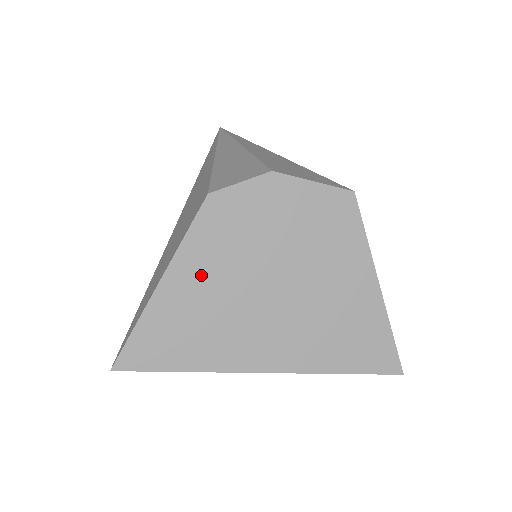
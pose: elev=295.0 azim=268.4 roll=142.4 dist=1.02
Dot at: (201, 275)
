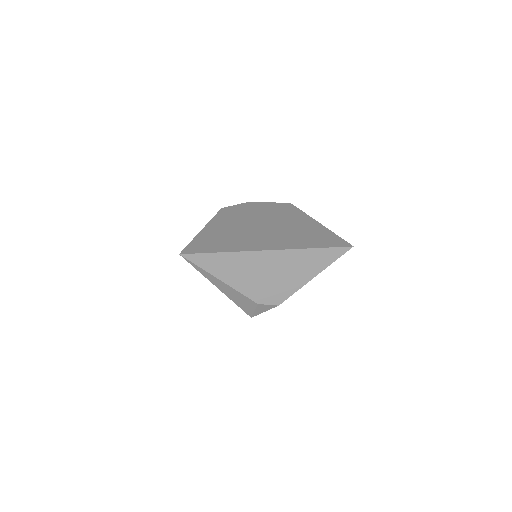
Dot at: (223, 226)
